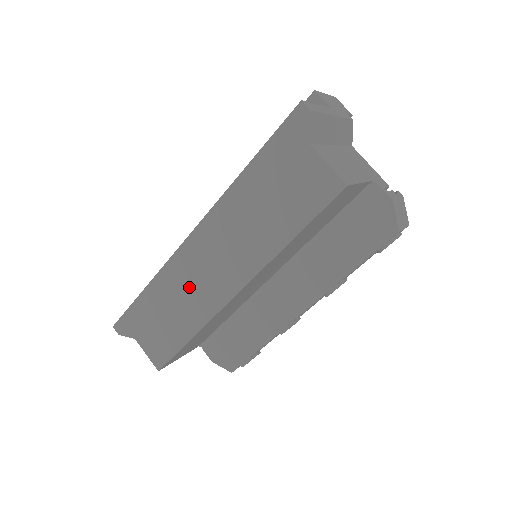
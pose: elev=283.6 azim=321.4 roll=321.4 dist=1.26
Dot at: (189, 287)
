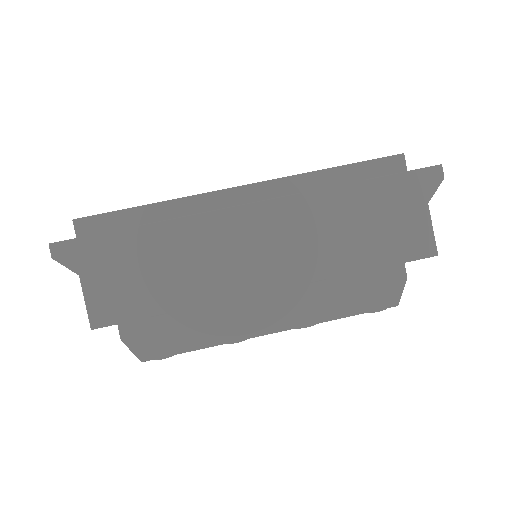
Dot at: (212, 255)
